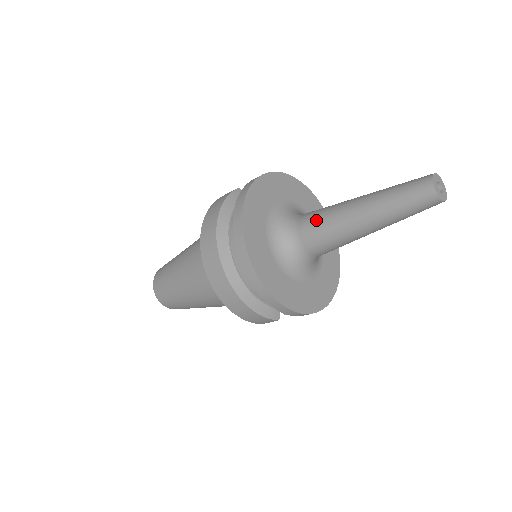
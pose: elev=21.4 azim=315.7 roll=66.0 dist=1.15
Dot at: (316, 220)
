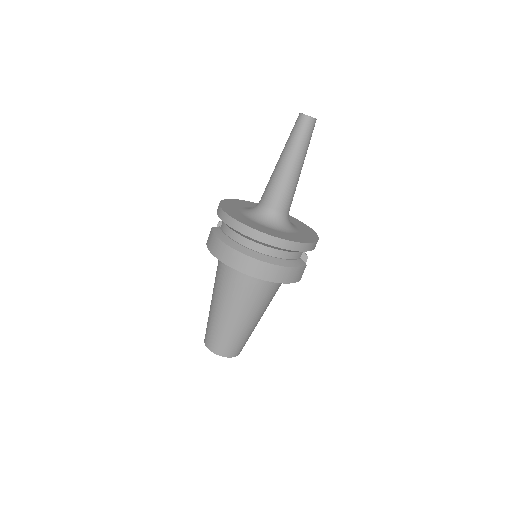
Dot at: (271, 191)
